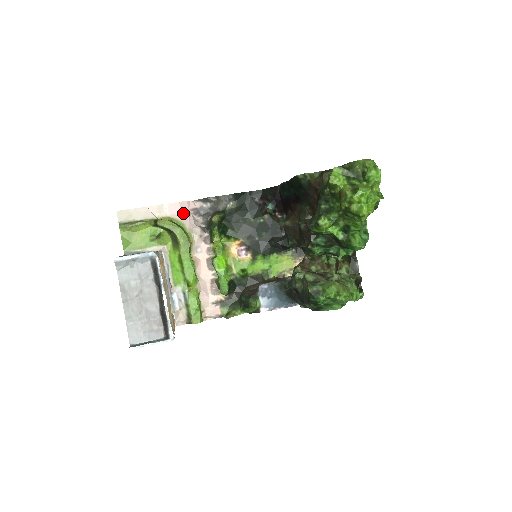
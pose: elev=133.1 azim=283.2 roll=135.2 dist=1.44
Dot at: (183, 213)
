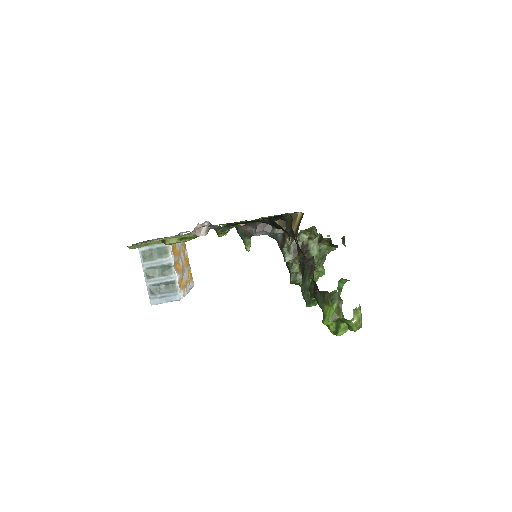
Dot at: occluded
